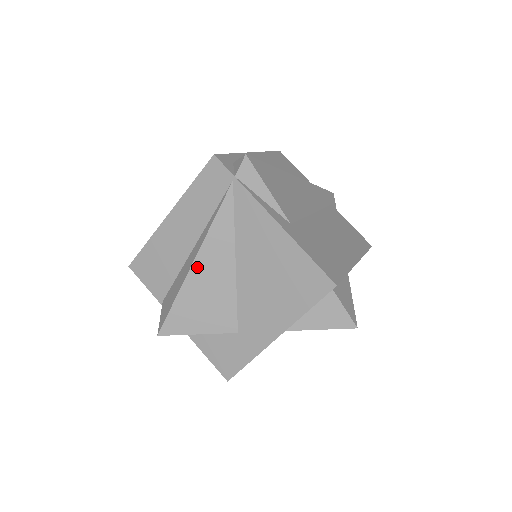
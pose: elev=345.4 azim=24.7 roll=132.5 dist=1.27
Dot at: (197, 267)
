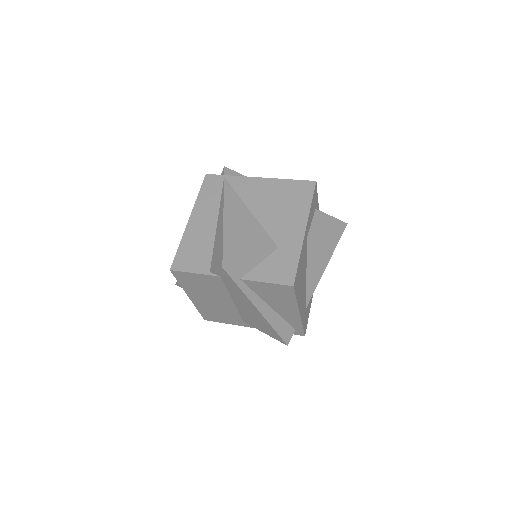
Dot at: (227, 220)
